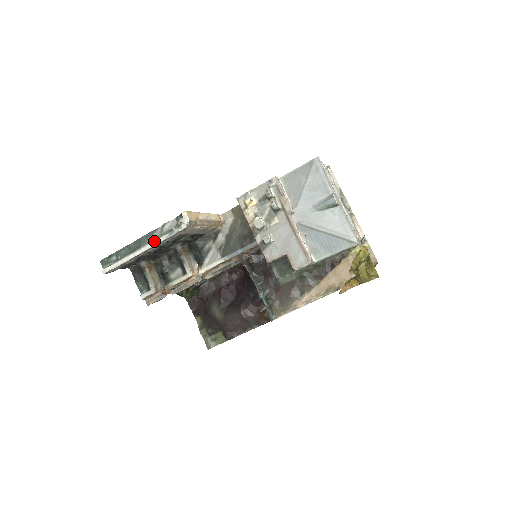
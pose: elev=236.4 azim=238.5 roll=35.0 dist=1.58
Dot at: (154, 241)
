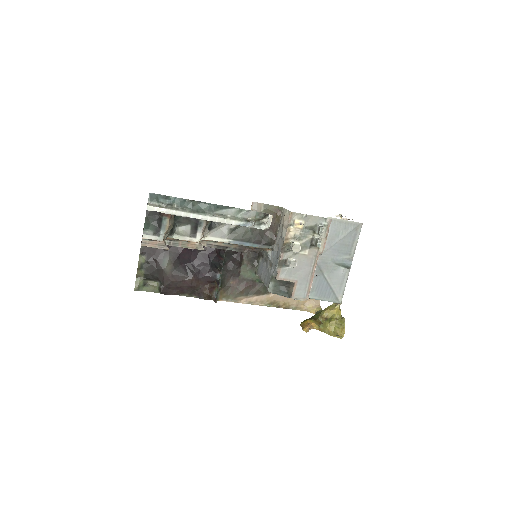
Dot at: (225, 219)
